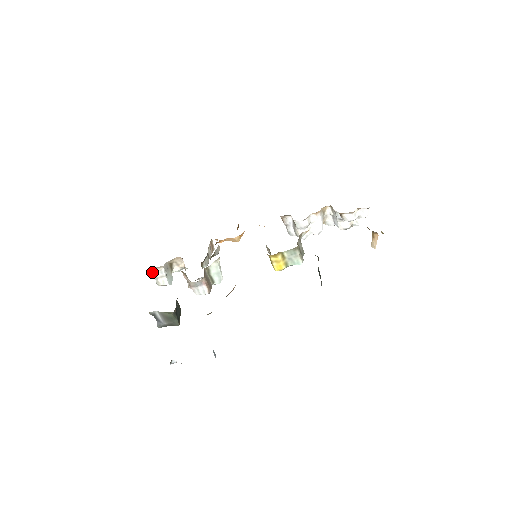
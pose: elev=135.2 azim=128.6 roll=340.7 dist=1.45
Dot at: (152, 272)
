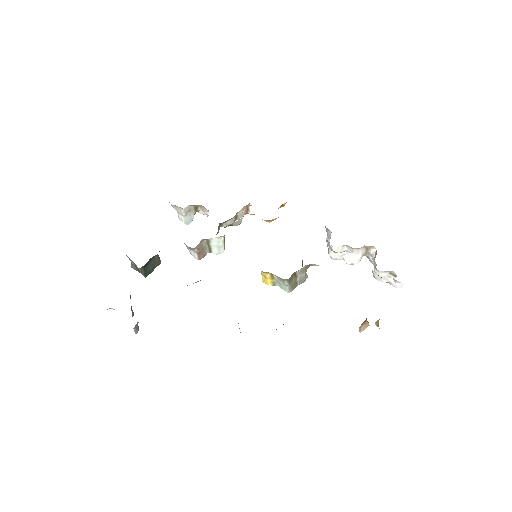
Dot at: (174, 206)
